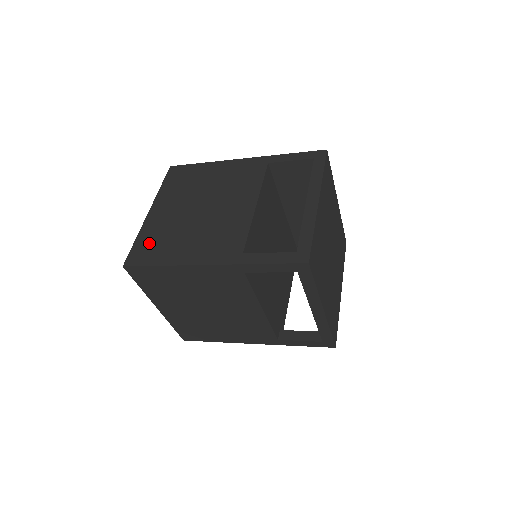
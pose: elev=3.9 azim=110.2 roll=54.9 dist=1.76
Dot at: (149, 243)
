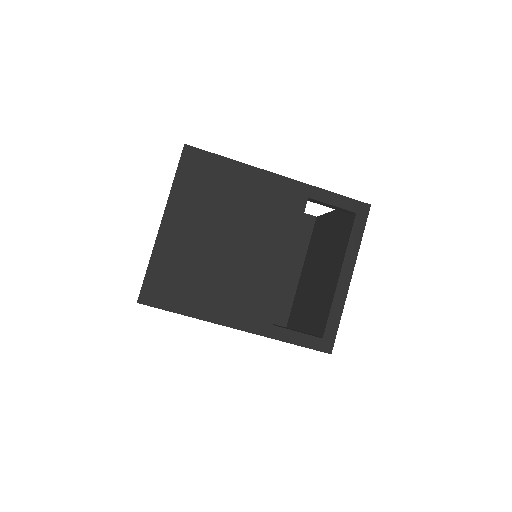
Dot at: occluded
